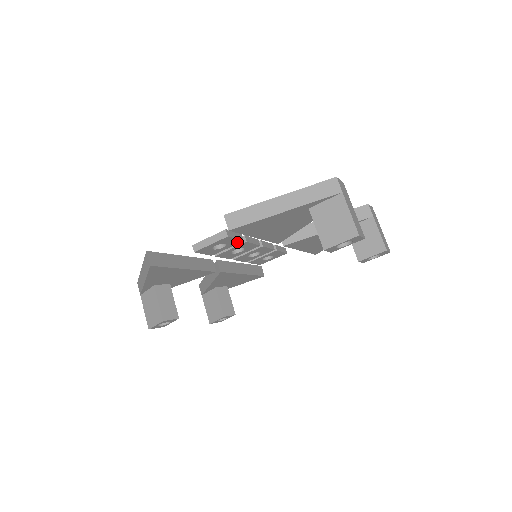
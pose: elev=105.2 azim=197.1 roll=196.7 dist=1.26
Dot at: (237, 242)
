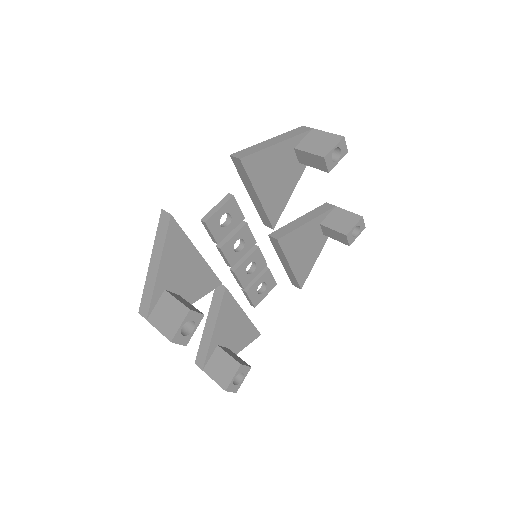
Dot at: (239, 219)
